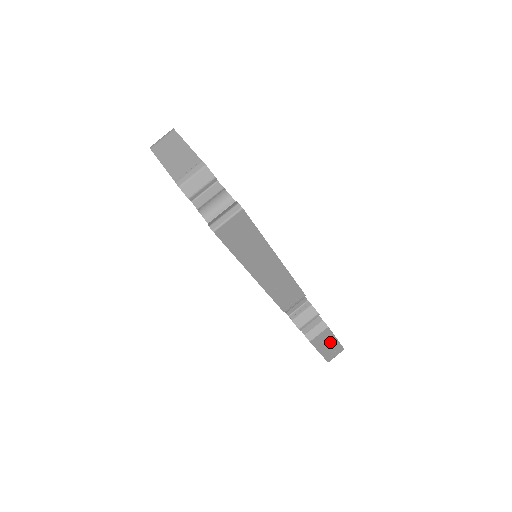
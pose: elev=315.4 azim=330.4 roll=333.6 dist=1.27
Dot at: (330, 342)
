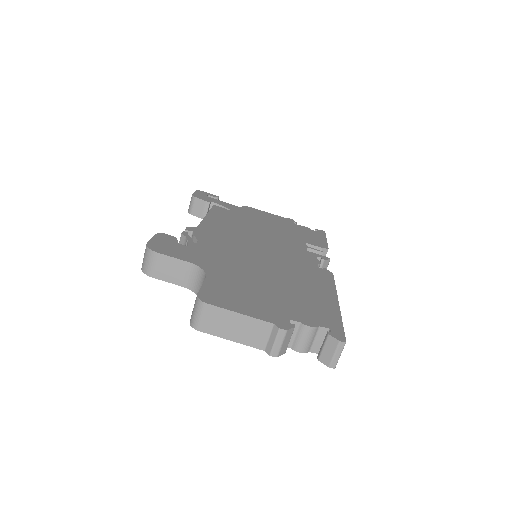
Dot at: occluded
